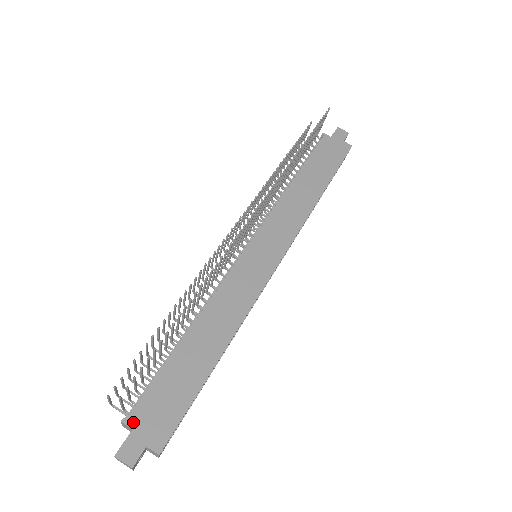
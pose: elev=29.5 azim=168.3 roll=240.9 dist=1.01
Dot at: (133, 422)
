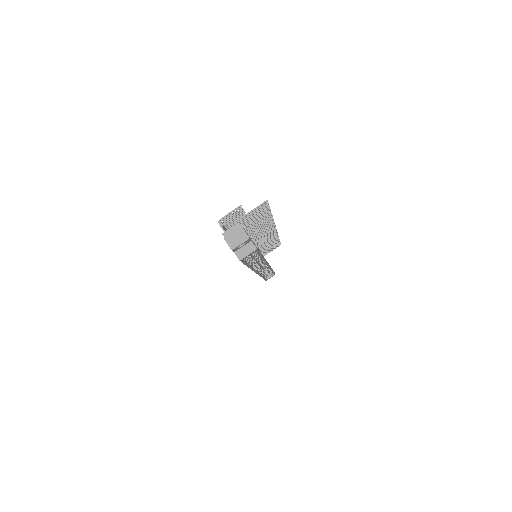
Dot at: occluded
